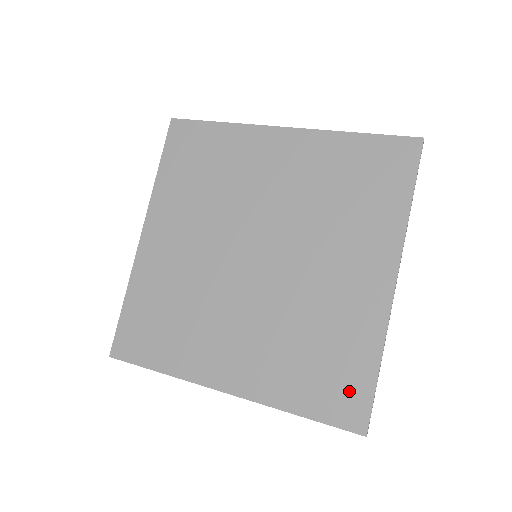
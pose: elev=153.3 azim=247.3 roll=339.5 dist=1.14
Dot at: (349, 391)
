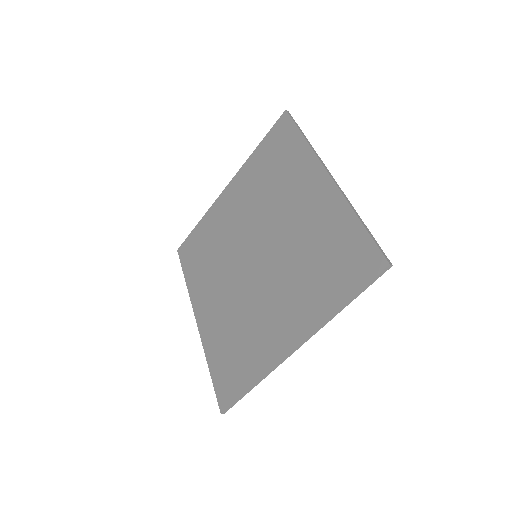
Dot at: (232, 382)
